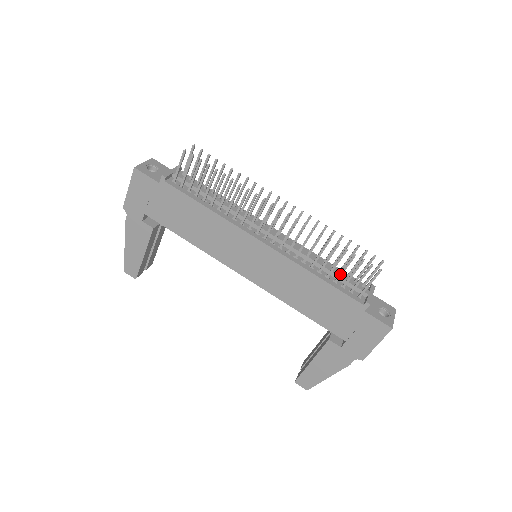
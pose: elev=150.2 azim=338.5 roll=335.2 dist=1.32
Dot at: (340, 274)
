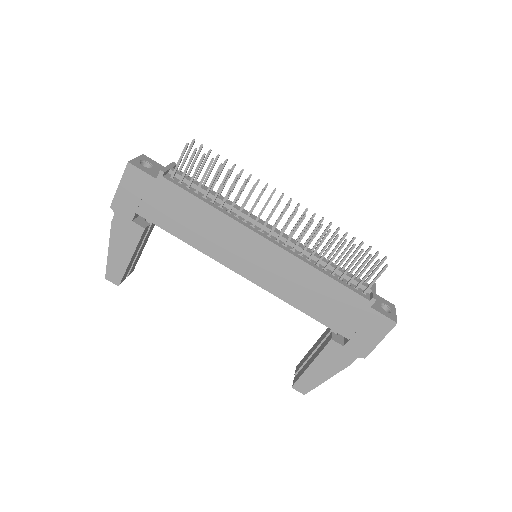
Dot at: (346, 270)
